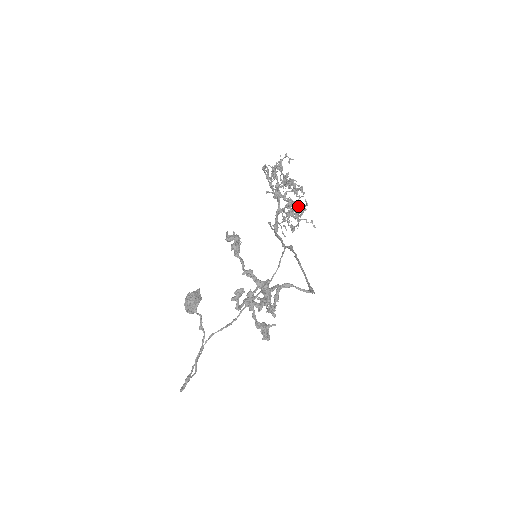
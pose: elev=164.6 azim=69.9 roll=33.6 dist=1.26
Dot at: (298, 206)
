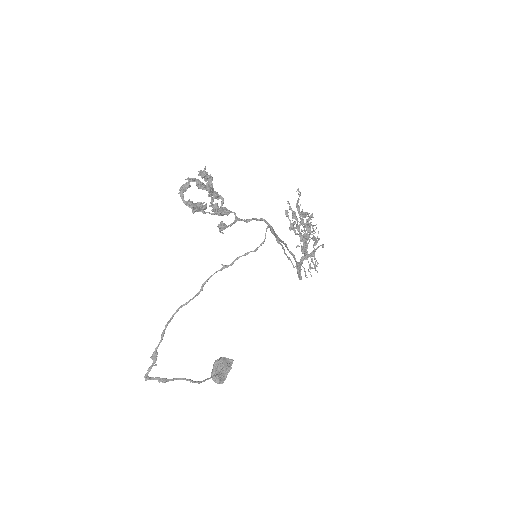
Dot at: (304, 224)
